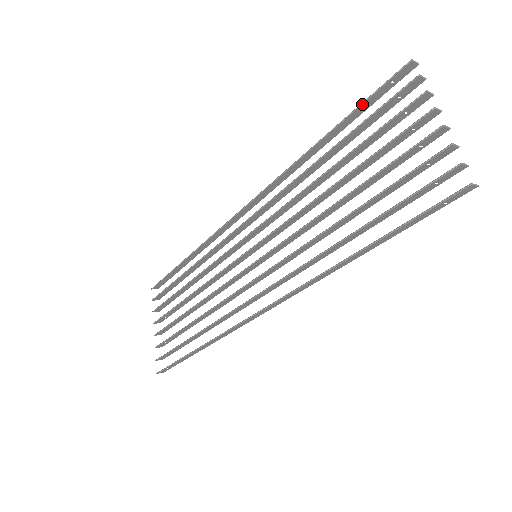
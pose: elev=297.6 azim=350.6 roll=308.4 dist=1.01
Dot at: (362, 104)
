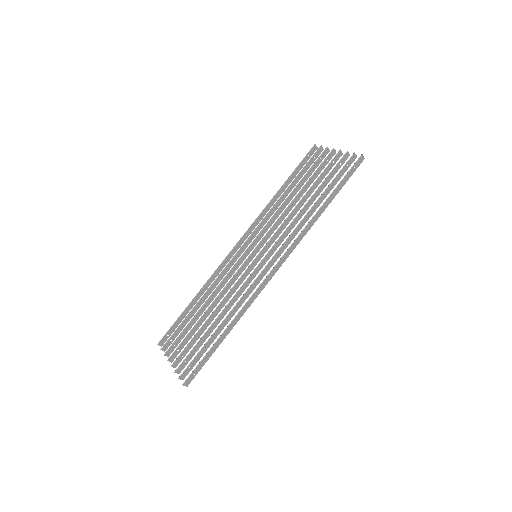
Dot at: (297, 167)
